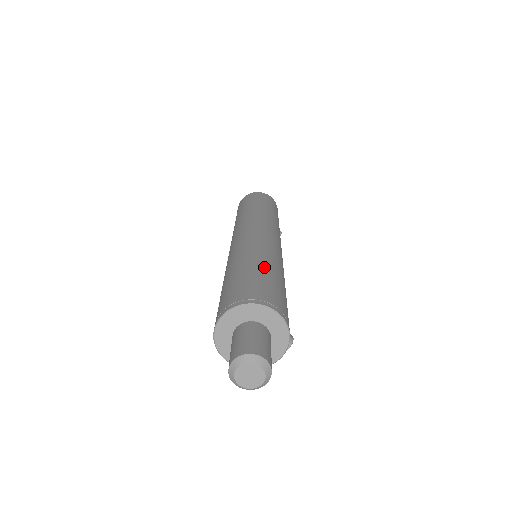
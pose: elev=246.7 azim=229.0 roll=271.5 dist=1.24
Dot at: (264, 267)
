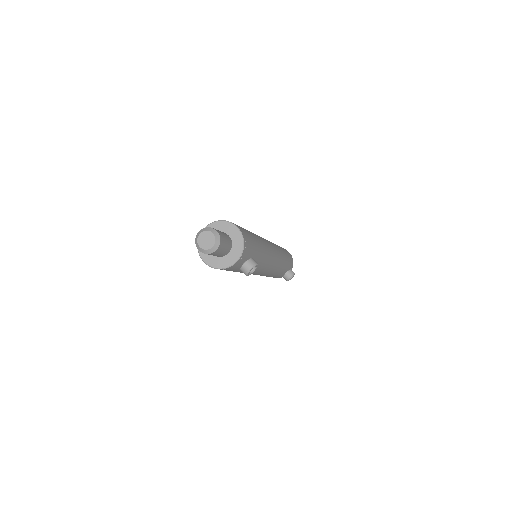
Dot at: occluded
